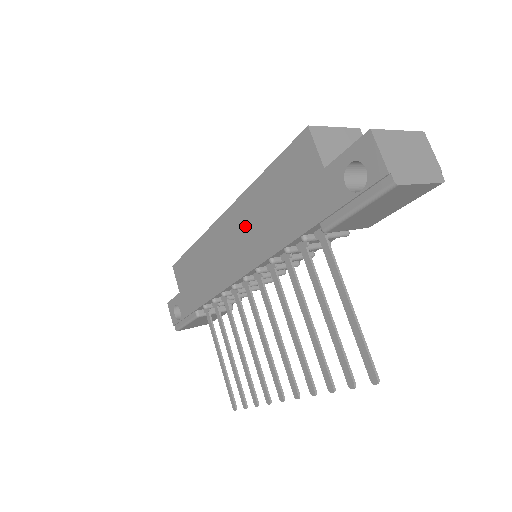
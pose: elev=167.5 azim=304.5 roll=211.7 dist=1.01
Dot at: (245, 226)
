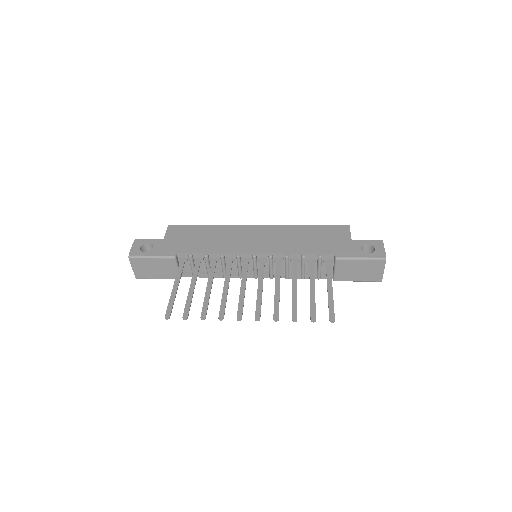
Dot at: (277, 236)
